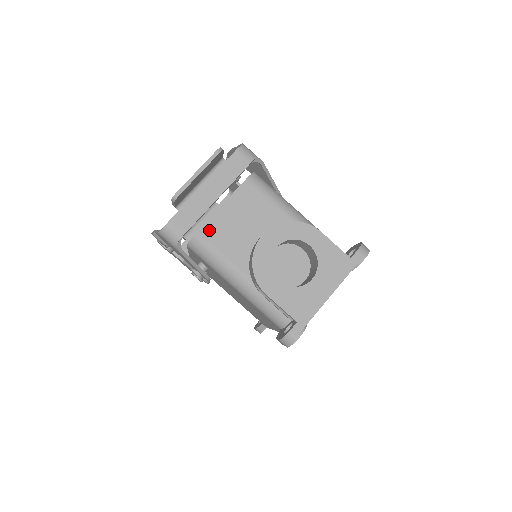
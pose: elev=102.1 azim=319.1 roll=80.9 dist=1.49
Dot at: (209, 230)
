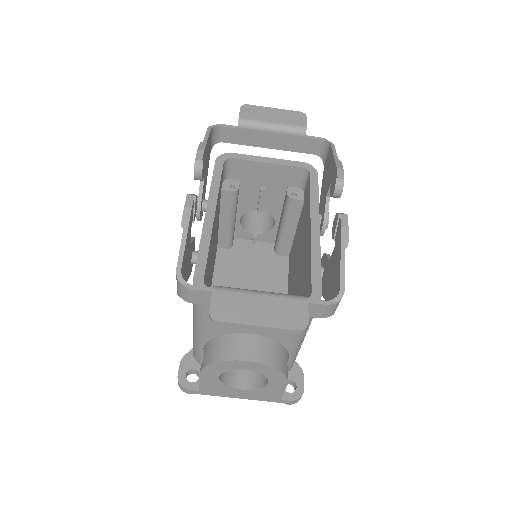
Dot at: occluded
